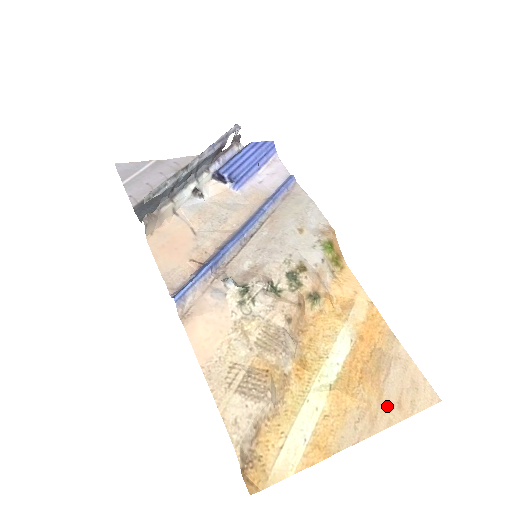
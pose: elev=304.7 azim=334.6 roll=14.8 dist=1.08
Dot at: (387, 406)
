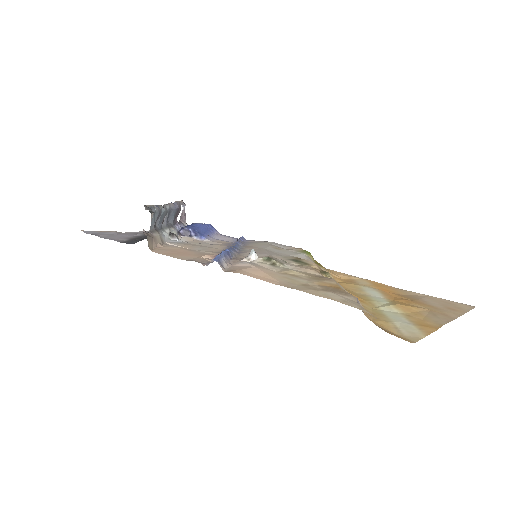
Dot at: (444, 310)
